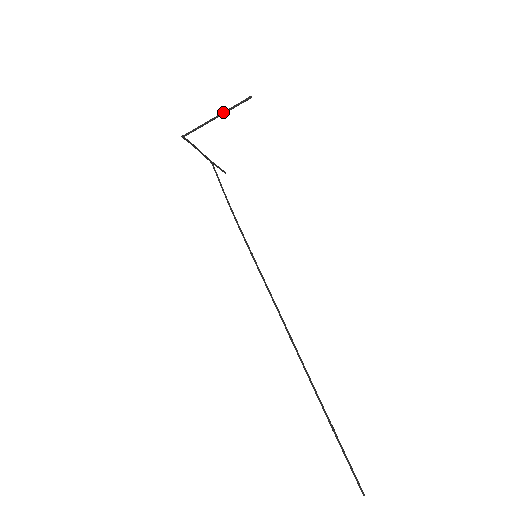
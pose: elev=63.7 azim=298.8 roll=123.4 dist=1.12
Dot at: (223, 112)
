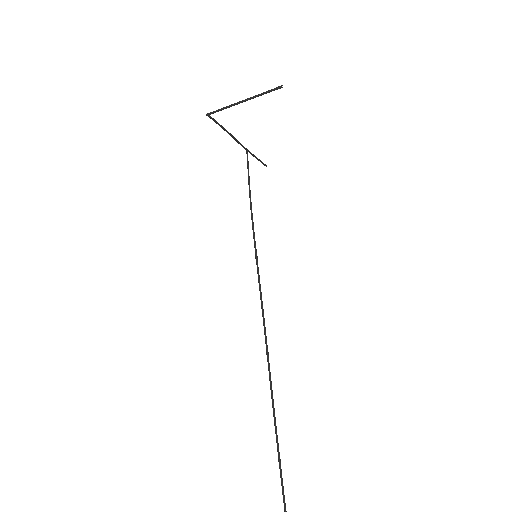
Dot at: (251, 97)
